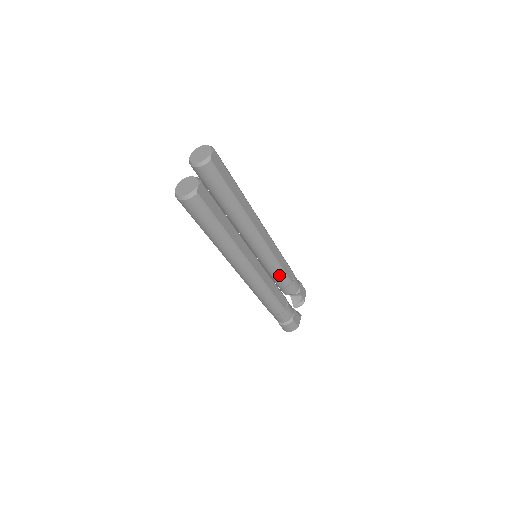
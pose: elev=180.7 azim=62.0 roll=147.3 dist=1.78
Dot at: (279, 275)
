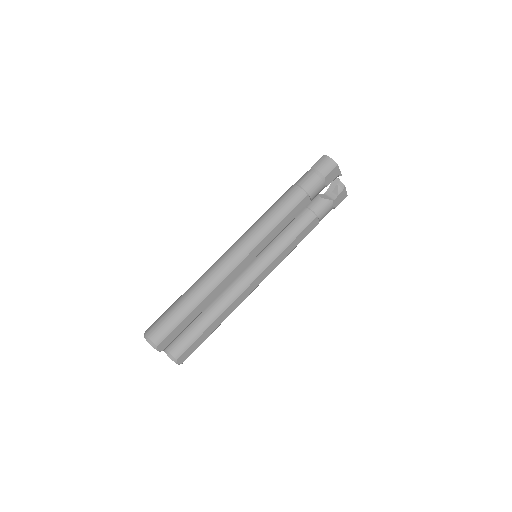
Dot at: occluded
